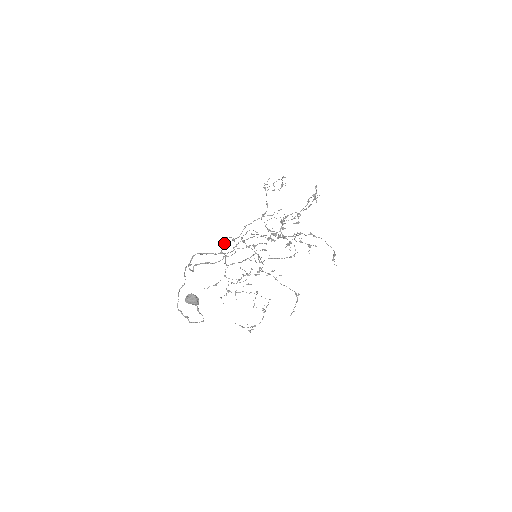
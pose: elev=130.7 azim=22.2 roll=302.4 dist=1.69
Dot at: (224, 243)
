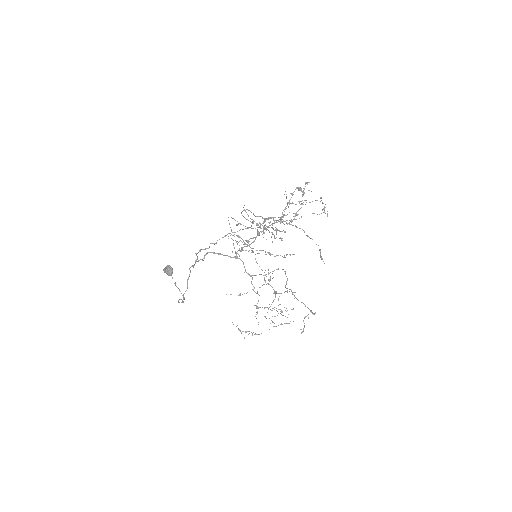
Dot at: (239, 248)
